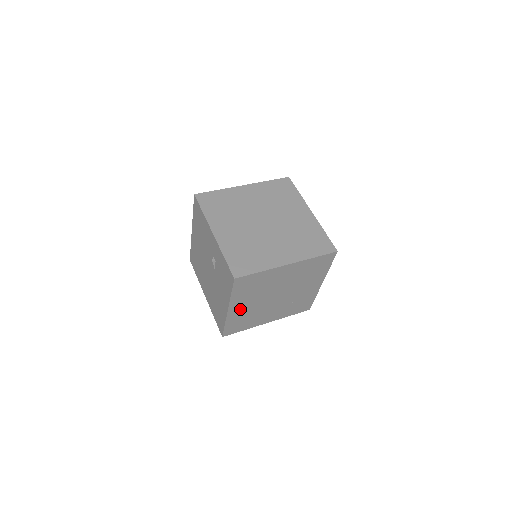
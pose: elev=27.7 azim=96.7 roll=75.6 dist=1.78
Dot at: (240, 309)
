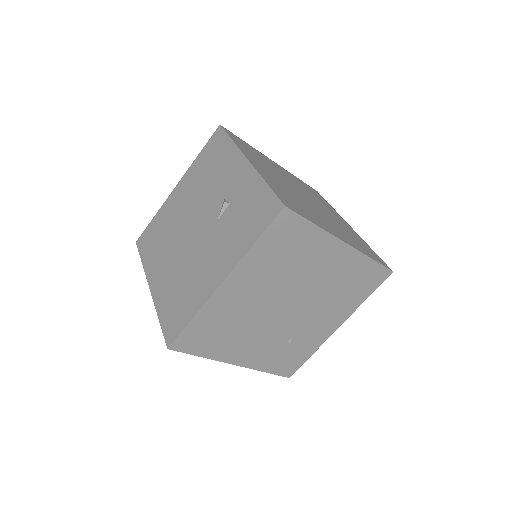
Dot at: (236, 295)
